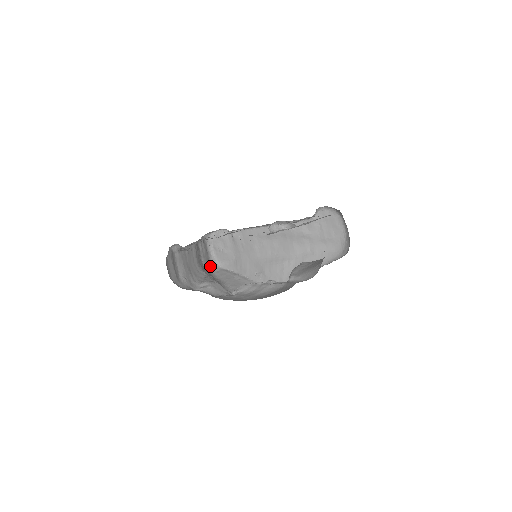
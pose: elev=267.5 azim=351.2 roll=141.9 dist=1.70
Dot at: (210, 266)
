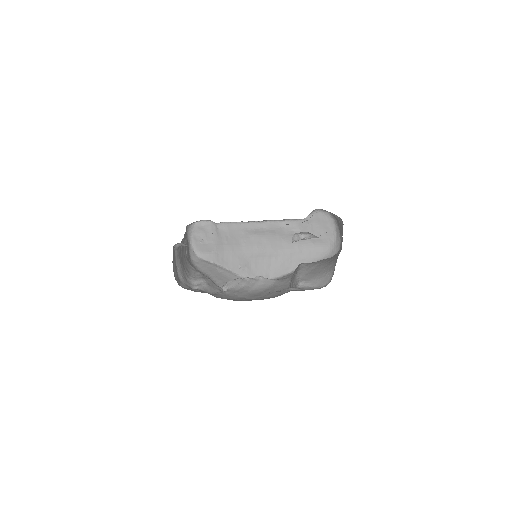
Dot at: (190, 256)
